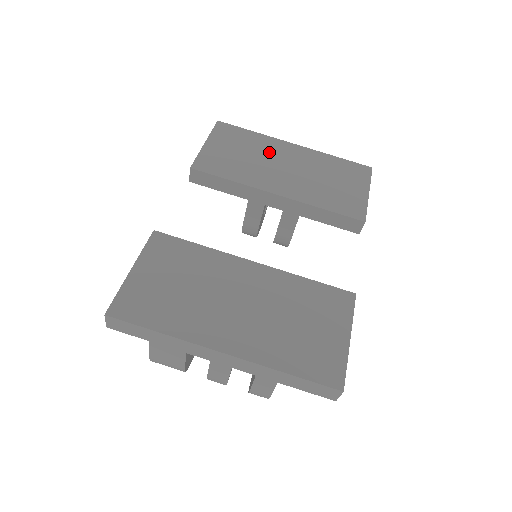
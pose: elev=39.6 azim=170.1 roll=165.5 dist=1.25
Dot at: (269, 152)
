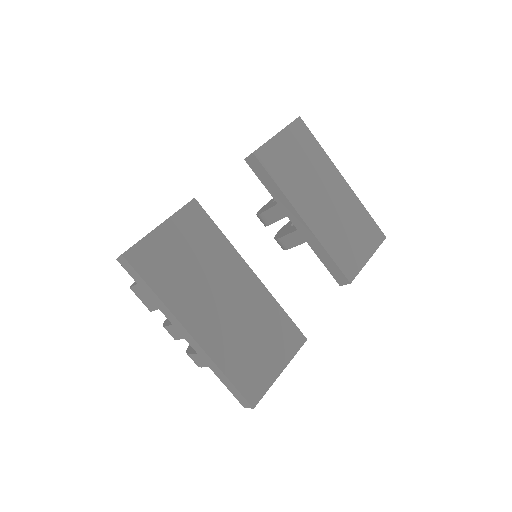
Dot at: (321, 175)
